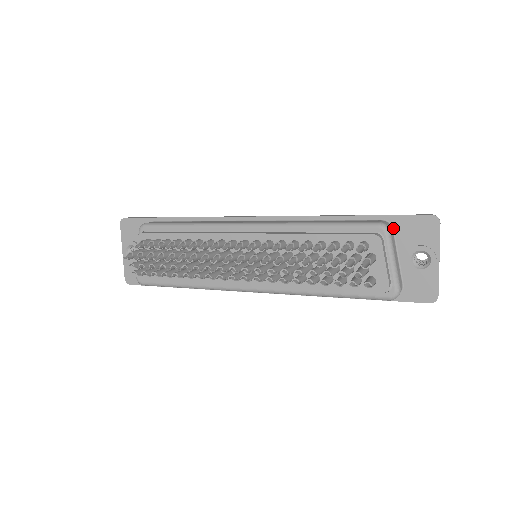
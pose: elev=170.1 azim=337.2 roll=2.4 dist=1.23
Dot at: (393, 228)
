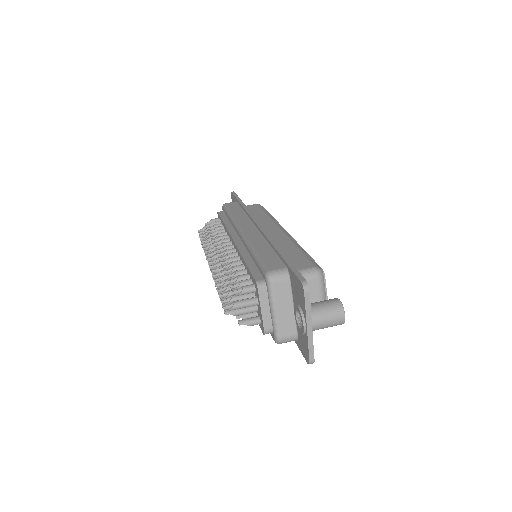
Dot at: (290, 279)
